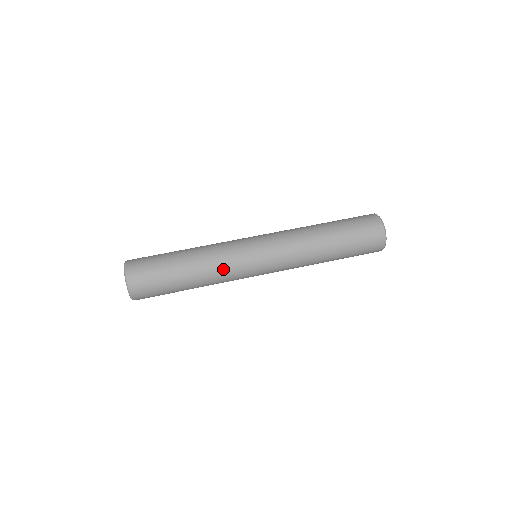
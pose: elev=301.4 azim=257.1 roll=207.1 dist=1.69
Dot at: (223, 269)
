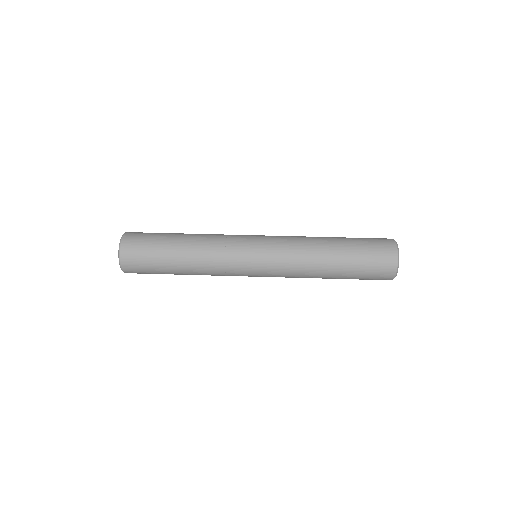
Dot at: (217, 271)
